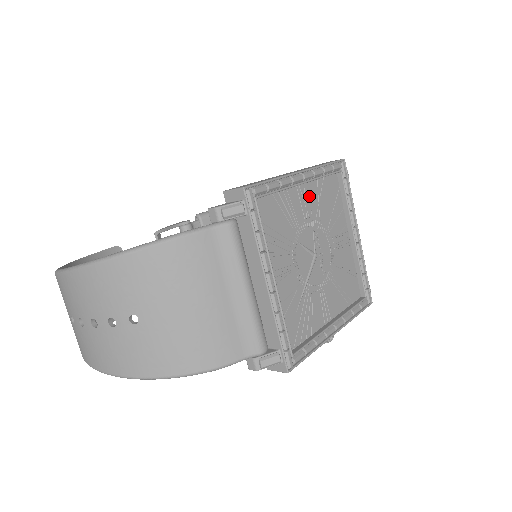
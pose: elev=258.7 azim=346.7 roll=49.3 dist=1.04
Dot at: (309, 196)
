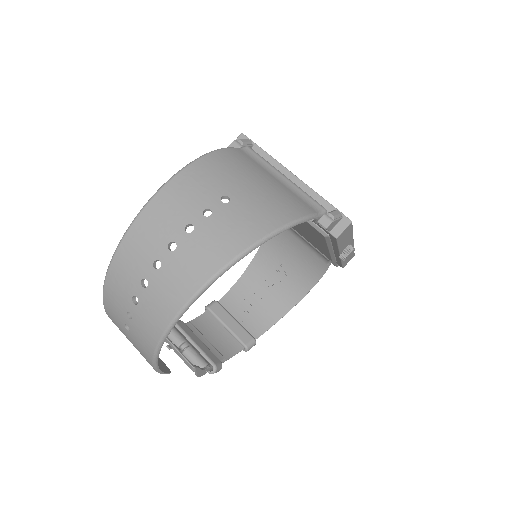
Dot at: occluded
